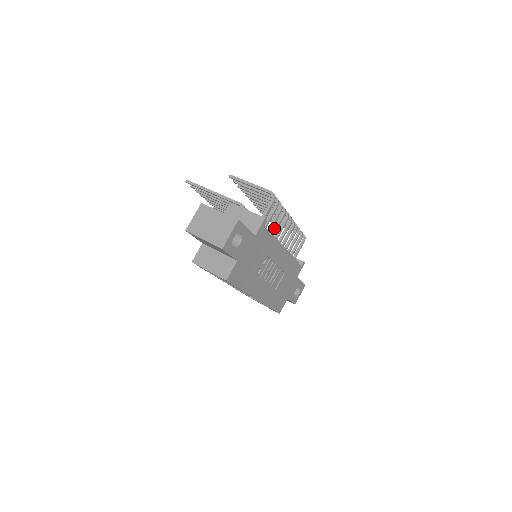
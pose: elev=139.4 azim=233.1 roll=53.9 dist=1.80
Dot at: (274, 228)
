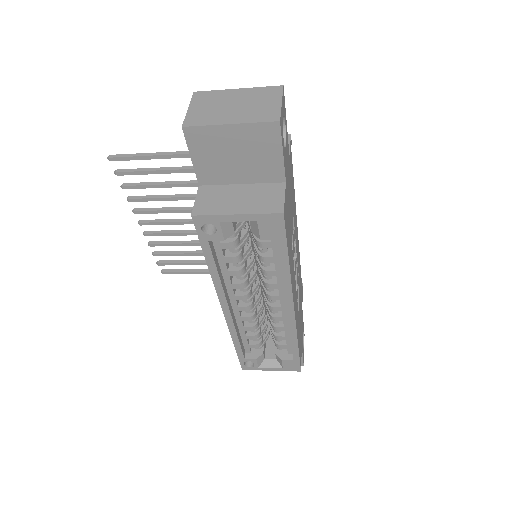
Dot at: occluded
